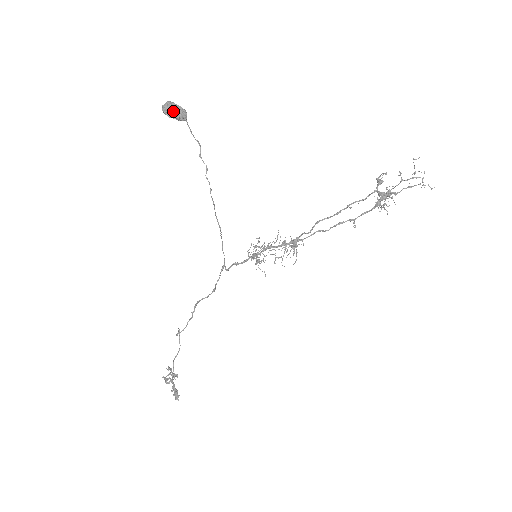
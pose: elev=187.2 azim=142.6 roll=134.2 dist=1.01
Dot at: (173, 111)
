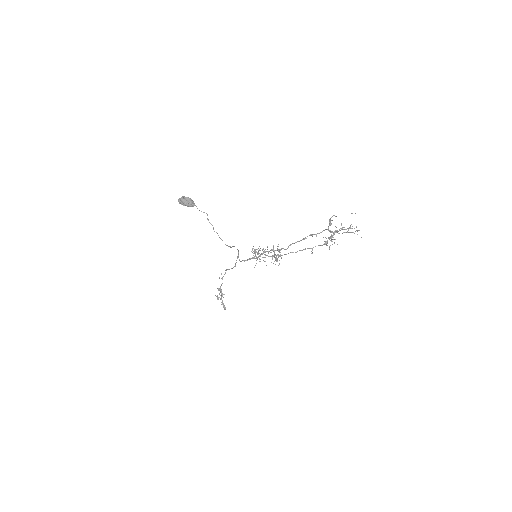
Dot at: (185, 205)
